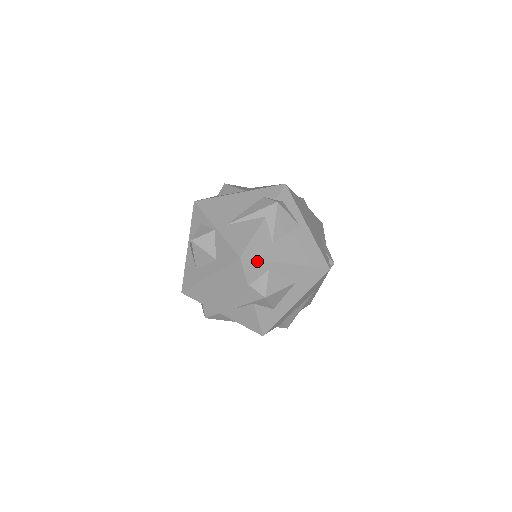
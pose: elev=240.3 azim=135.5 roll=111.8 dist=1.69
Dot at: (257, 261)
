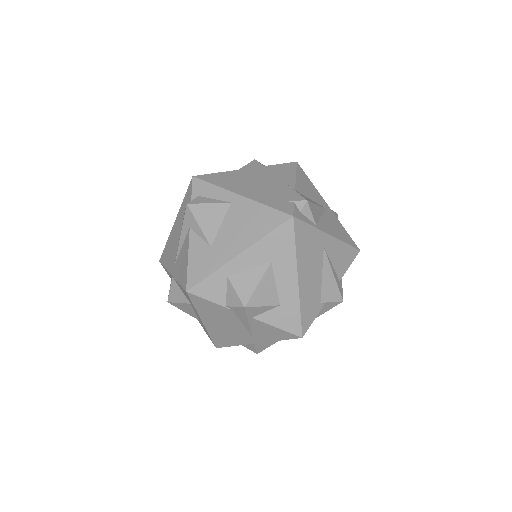
Dot at: (206, 280)
